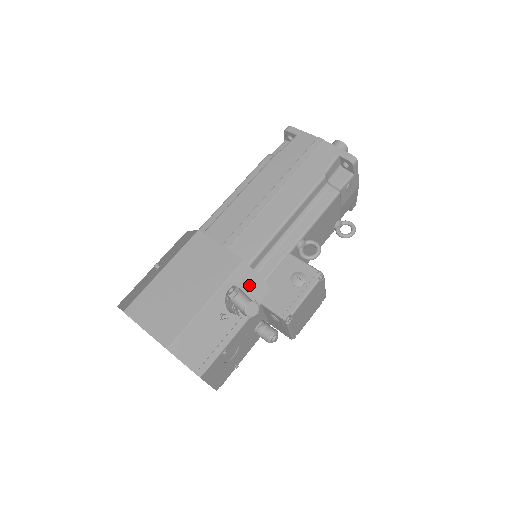
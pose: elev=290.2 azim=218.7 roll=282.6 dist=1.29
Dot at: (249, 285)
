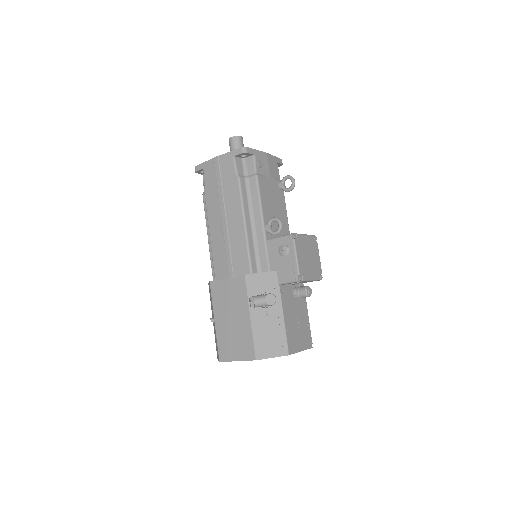
Dot at: (262, 283)
